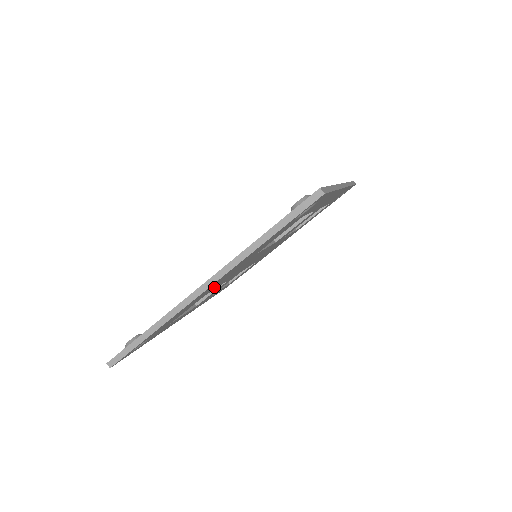
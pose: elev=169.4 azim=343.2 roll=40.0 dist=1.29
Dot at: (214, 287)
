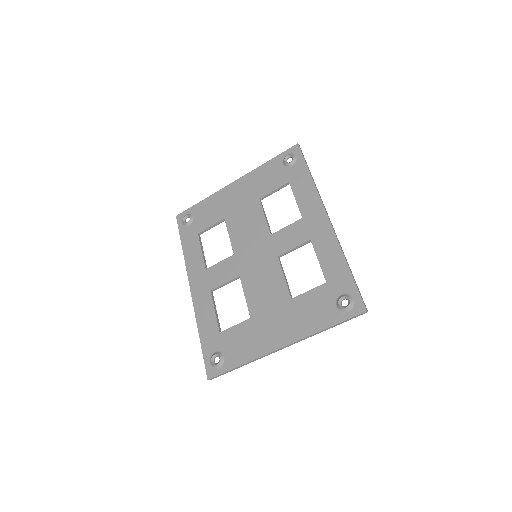
Dot at: (263, 318)
